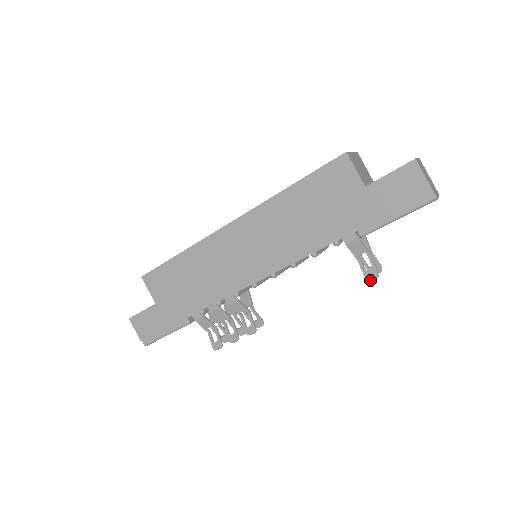
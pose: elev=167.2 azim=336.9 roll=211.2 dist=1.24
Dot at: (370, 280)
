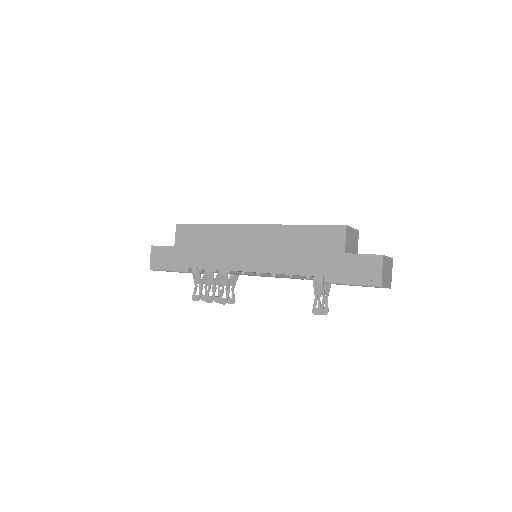
Dot at: (314, 314)
